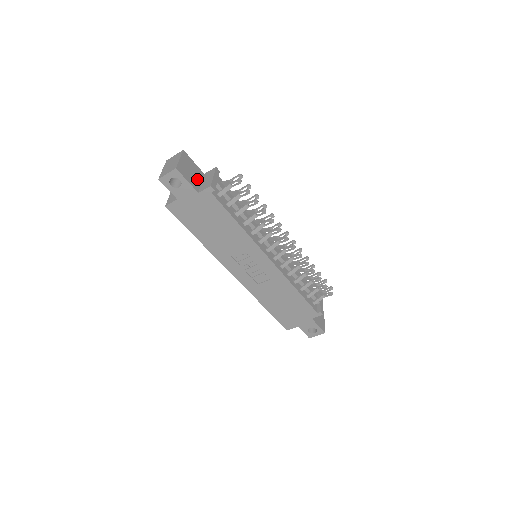
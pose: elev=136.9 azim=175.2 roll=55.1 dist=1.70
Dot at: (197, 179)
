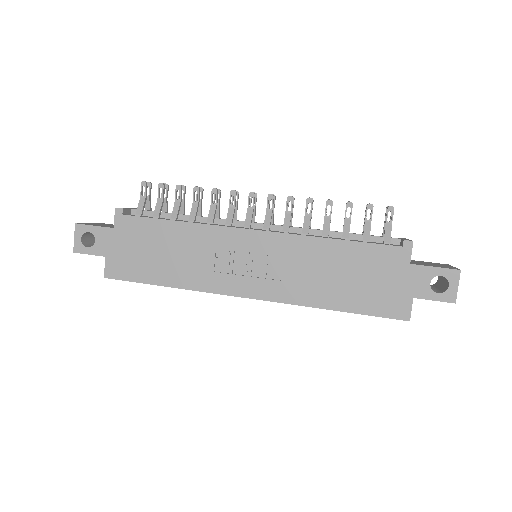
Dot at: occluded
